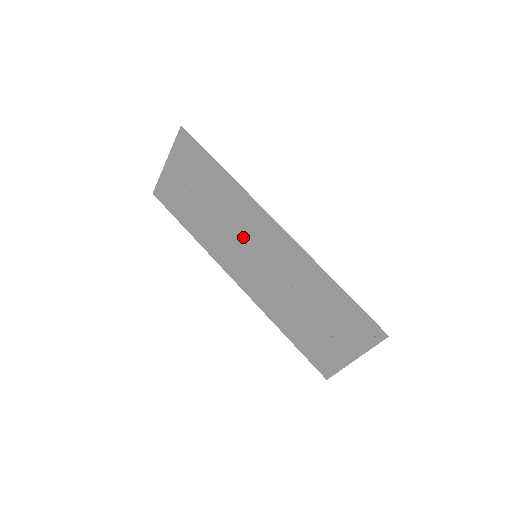
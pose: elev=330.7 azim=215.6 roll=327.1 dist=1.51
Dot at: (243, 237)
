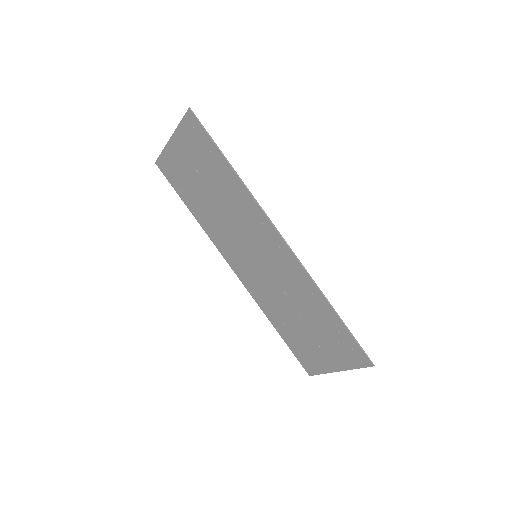
Dot at: (245, 235)
